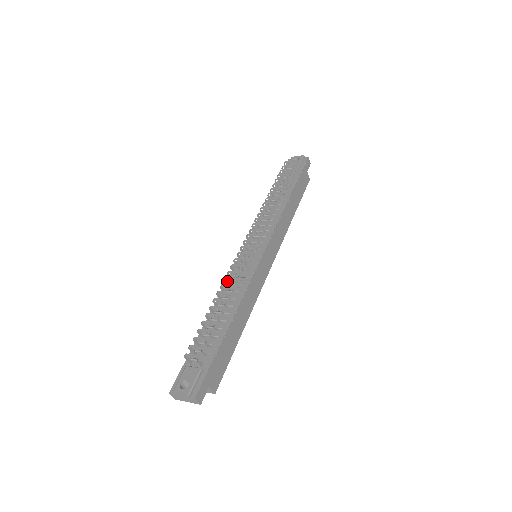
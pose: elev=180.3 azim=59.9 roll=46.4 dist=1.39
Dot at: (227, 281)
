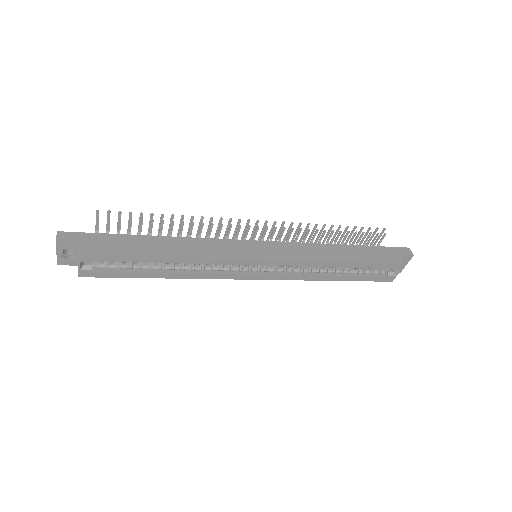
Dot at: occluded
